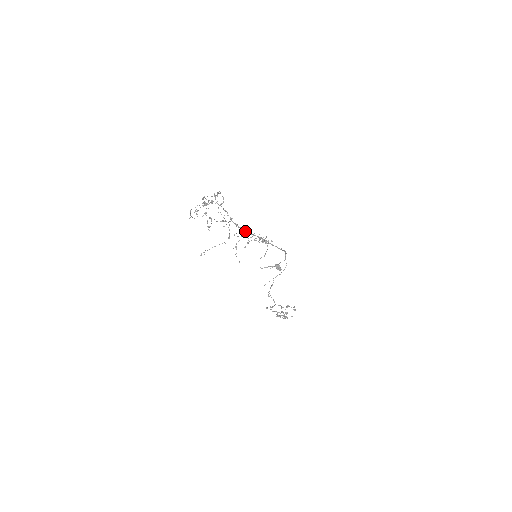
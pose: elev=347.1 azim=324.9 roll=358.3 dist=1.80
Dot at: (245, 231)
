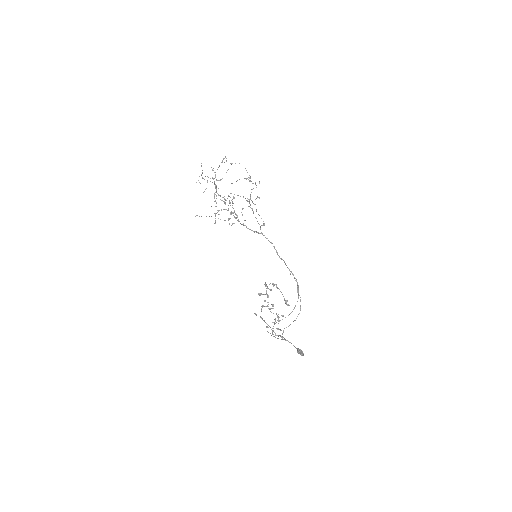
Dot at: (249, 229)
